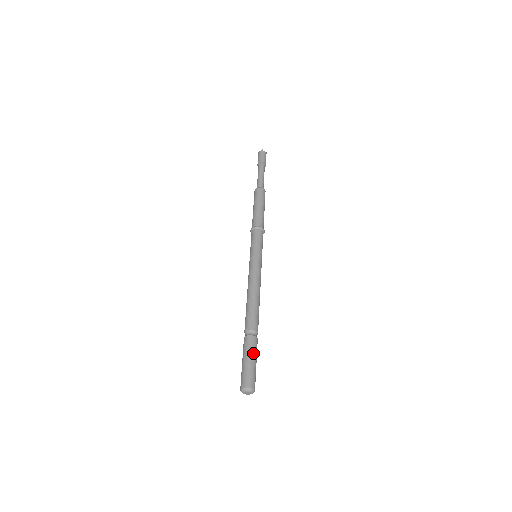
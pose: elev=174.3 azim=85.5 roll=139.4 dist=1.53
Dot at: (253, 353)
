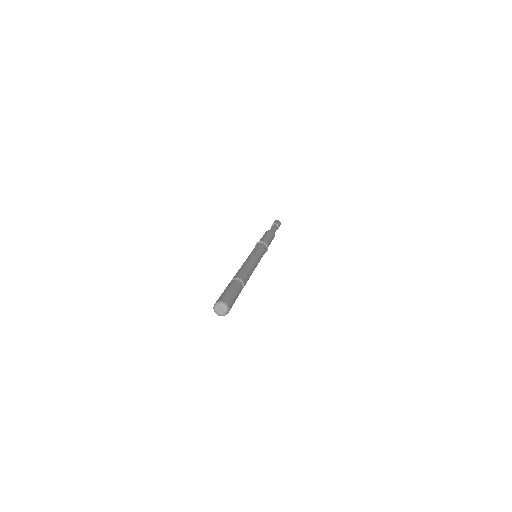
Dot at: (232, 287)
